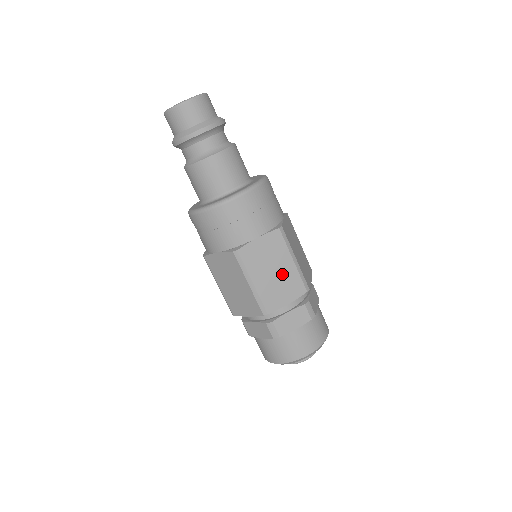
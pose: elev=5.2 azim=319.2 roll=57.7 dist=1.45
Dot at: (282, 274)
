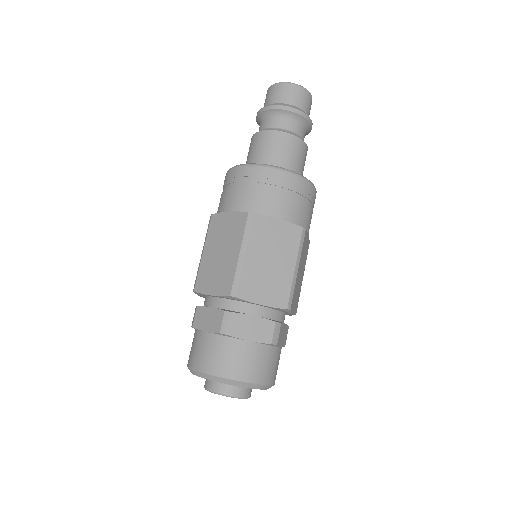
Dot at: (276, 271)
